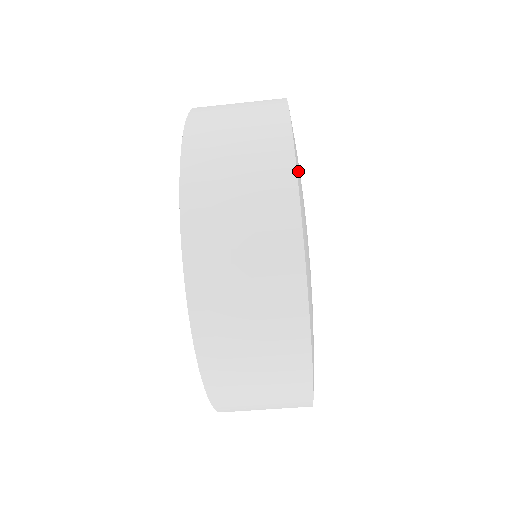
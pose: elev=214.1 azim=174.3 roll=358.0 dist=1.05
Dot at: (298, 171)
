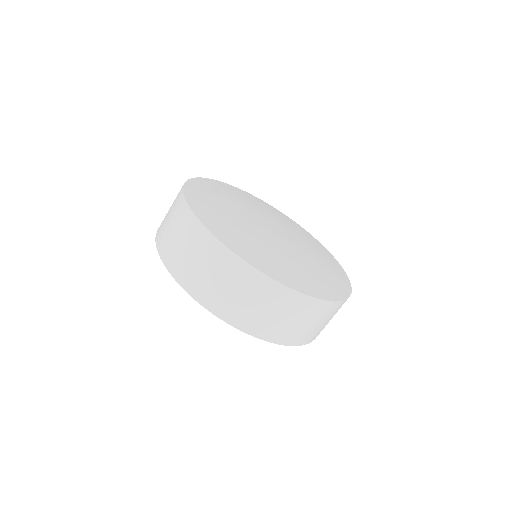
Dot at: (195, 189)
